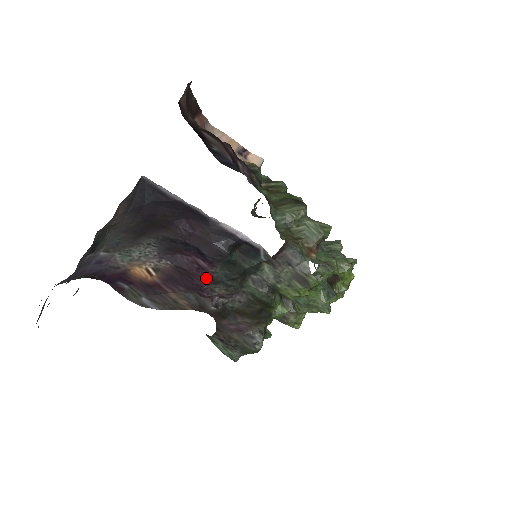
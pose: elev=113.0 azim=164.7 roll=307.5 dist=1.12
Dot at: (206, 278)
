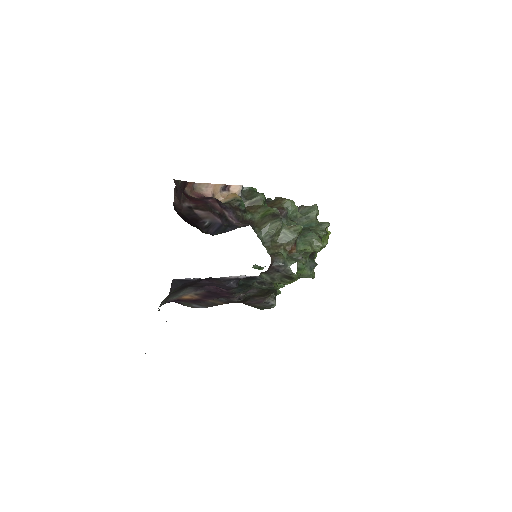
Dot at: (228, 293)
